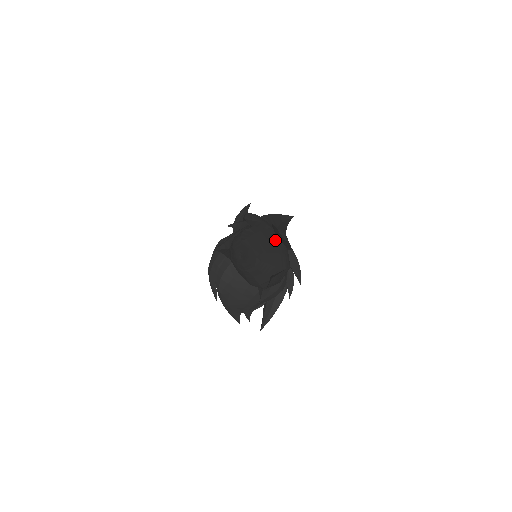
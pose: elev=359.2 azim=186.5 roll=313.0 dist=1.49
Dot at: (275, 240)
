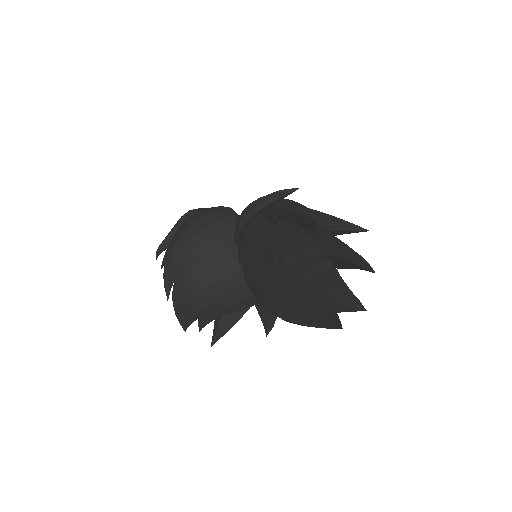
Dot at: occluded
